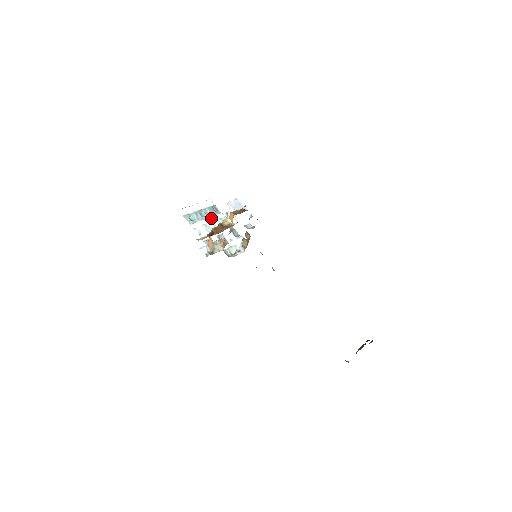
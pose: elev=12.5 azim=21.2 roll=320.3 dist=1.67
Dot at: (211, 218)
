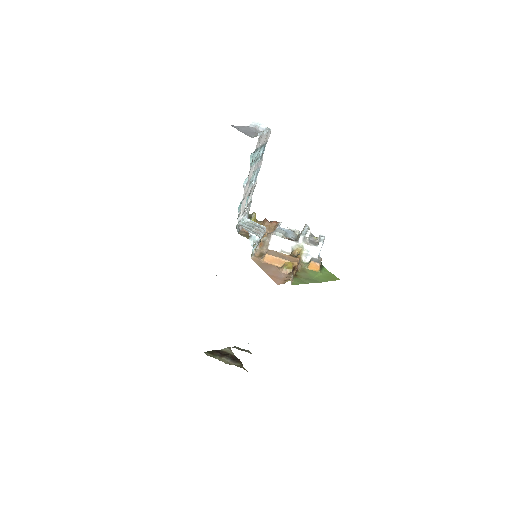
Dot at: (258, 164)
